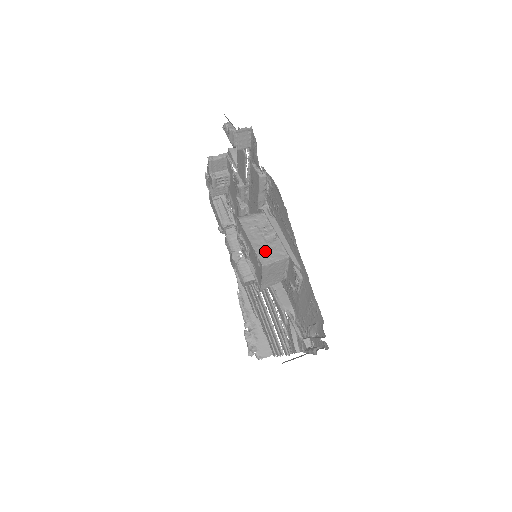
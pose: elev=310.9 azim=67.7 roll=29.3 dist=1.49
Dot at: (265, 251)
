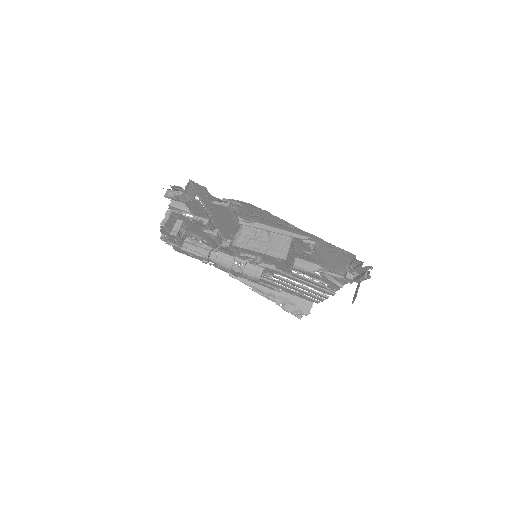
Dot at: (275, 249)
